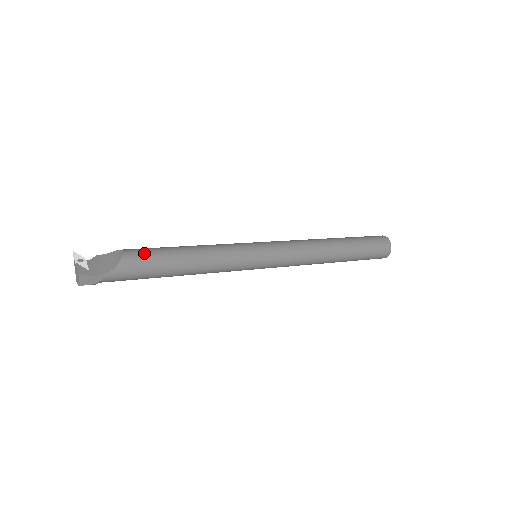
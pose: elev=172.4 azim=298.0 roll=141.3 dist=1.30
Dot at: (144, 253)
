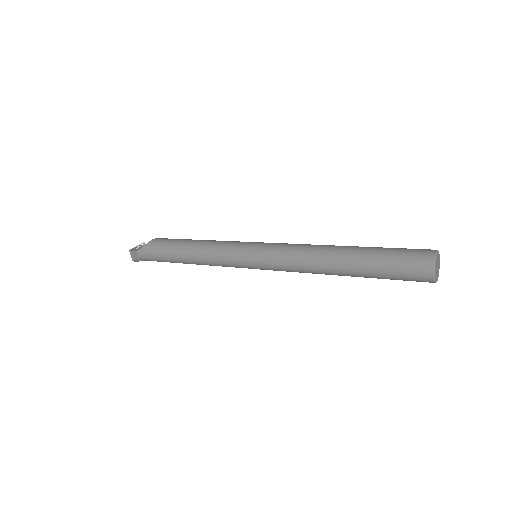
Dot at: (166, 239)
